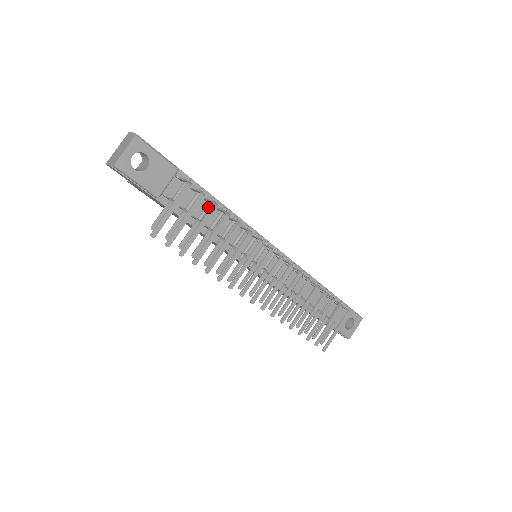
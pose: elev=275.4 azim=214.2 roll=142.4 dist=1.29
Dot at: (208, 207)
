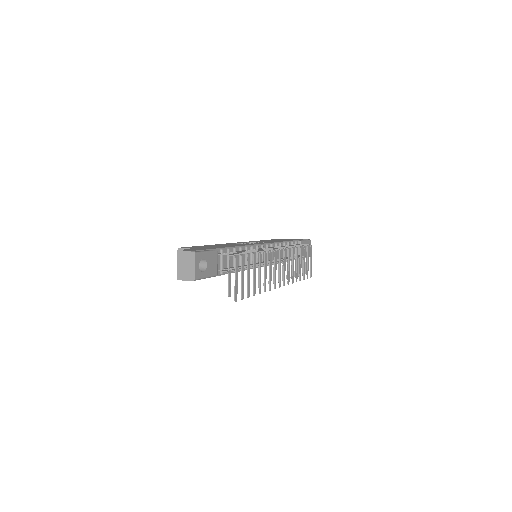
Dot at: occluded
